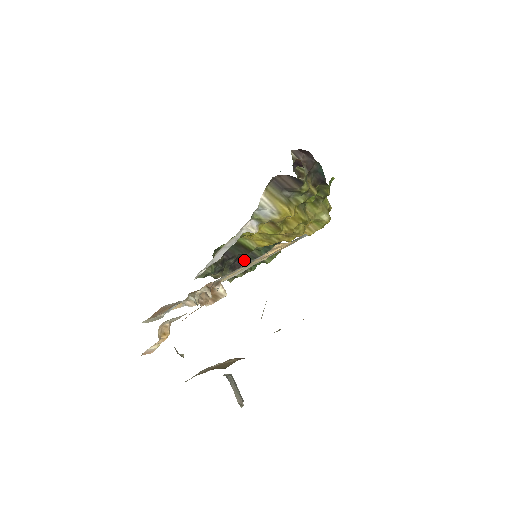
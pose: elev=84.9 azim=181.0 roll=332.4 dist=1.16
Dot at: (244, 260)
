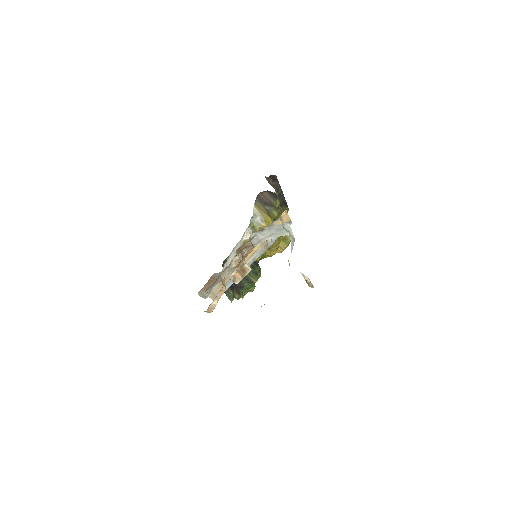
Dot at: occluded
